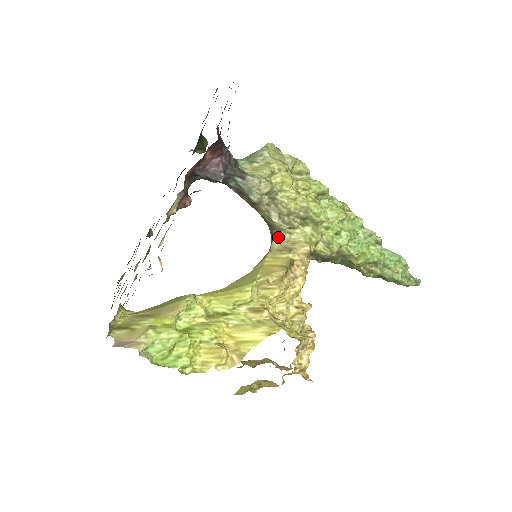
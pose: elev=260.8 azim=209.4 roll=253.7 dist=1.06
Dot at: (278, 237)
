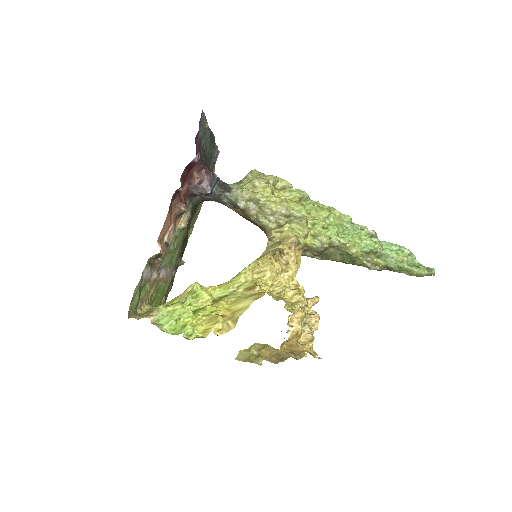
Dot at: (271, 237)
